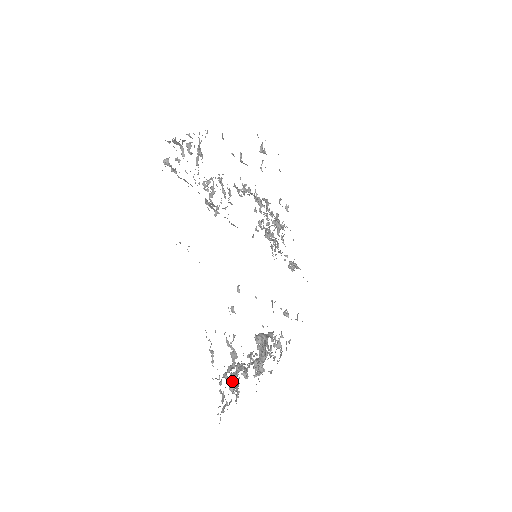
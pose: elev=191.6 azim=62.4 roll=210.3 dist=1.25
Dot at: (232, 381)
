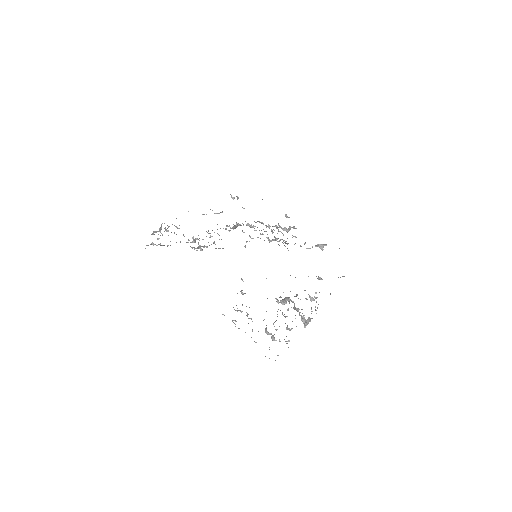
Dot at: (266, 333)
